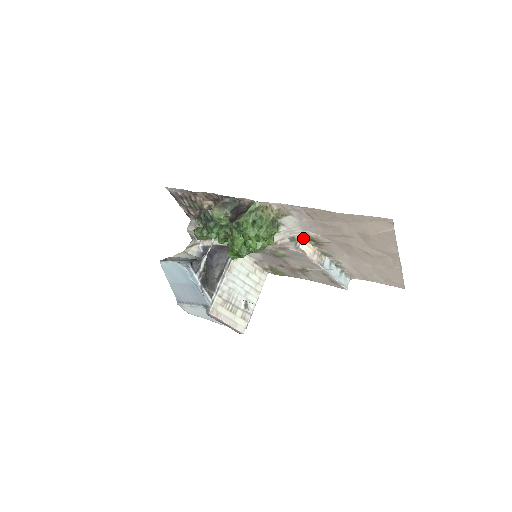
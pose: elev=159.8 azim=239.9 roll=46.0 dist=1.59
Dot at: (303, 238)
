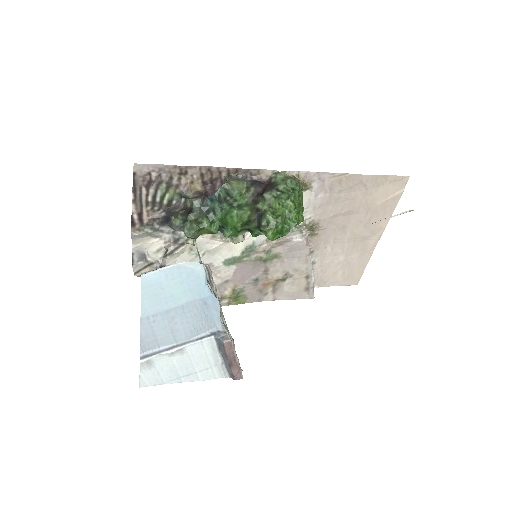
Dot at: (304, 225)
